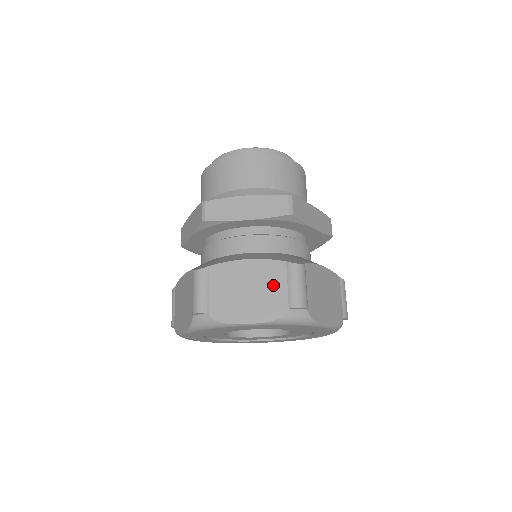
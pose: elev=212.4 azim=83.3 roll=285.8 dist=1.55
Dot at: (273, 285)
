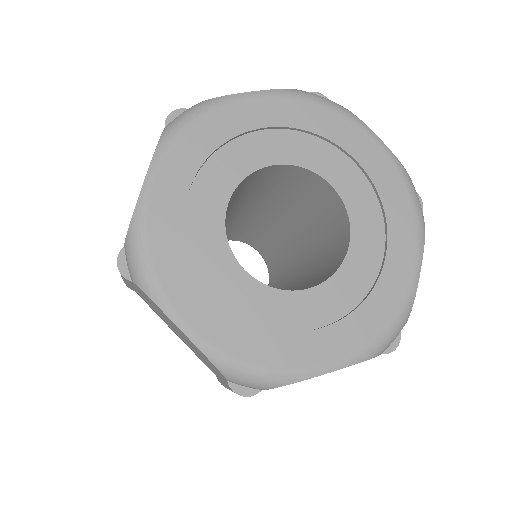
Dot at: occluded
